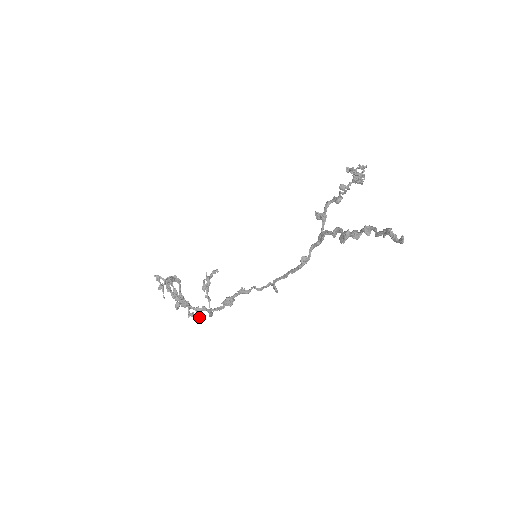
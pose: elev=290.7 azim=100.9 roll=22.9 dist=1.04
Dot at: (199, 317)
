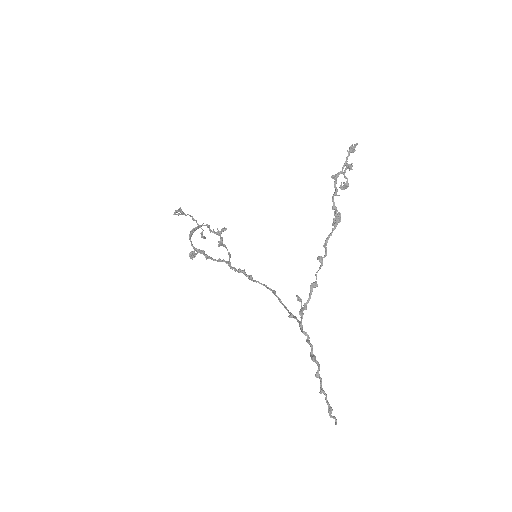
Dot at: occluded
